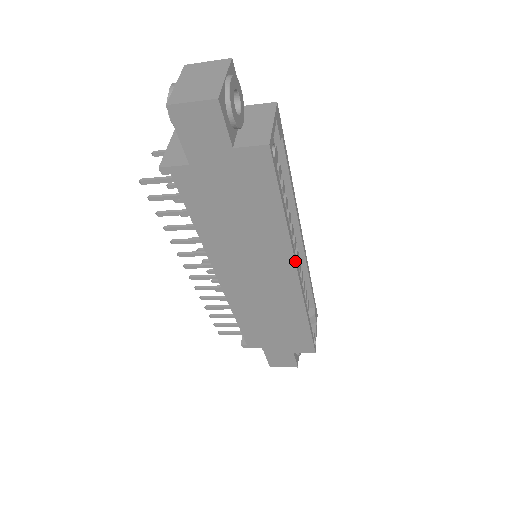
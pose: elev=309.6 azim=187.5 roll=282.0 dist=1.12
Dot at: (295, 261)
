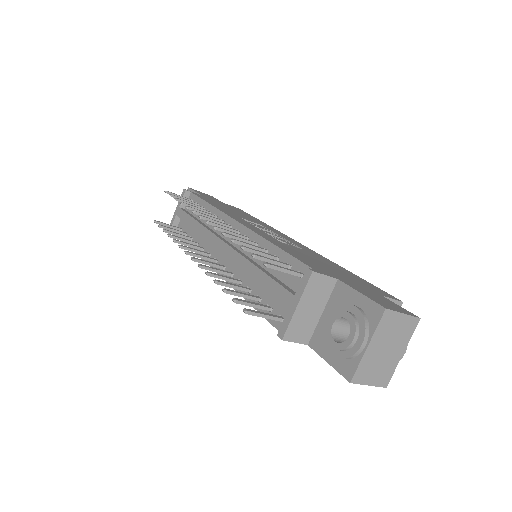
Dot at: occluded
